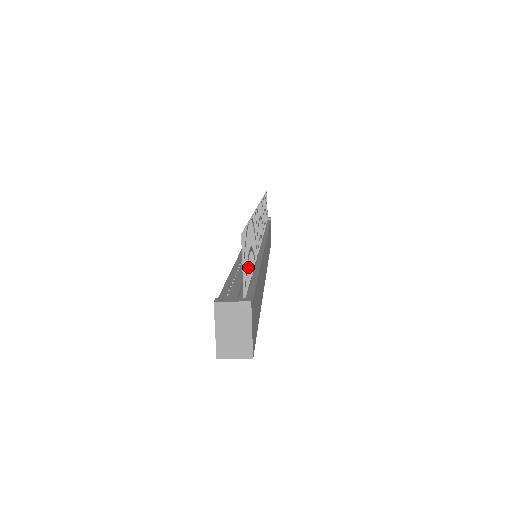
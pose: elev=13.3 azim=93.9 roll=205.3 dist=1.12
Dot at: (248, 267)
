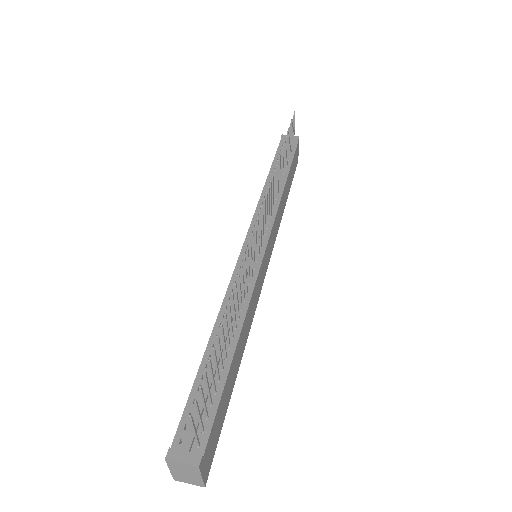
Dot at: (209, 396)
